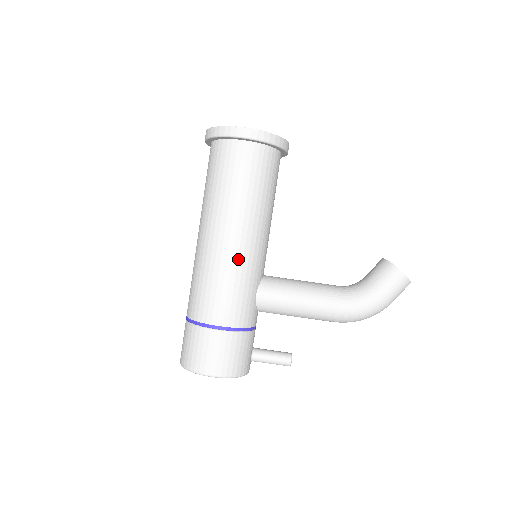
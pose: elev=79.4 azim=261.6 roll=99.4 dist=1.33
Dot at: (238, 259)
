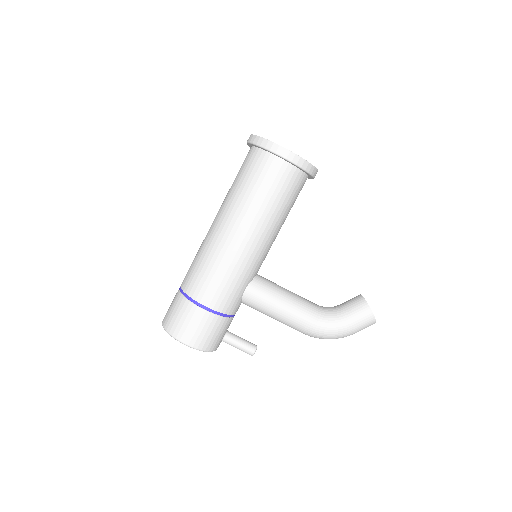
Dot at: (240, 257)
